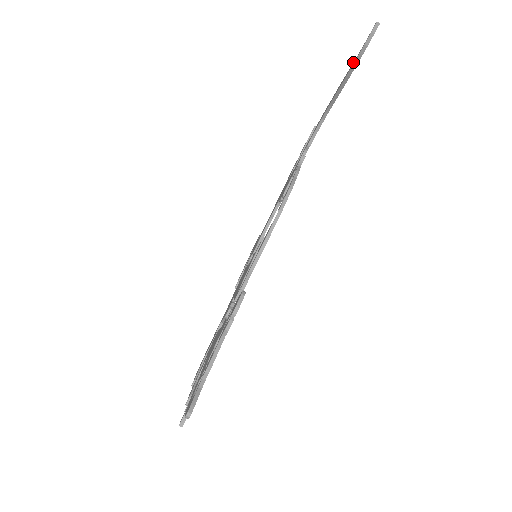
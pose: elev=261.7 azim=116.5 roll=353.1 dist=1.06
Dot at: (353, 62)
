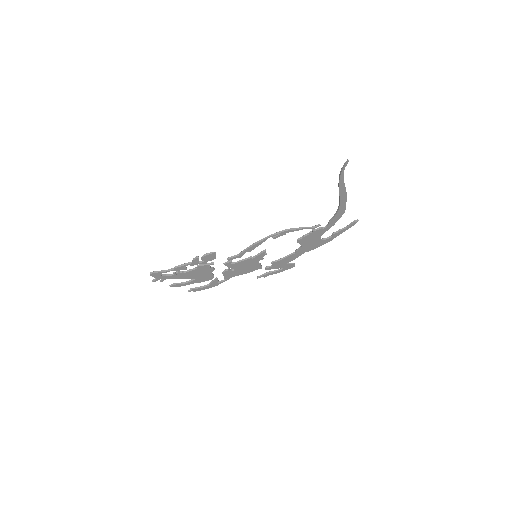
Dot at: (342, 178)
